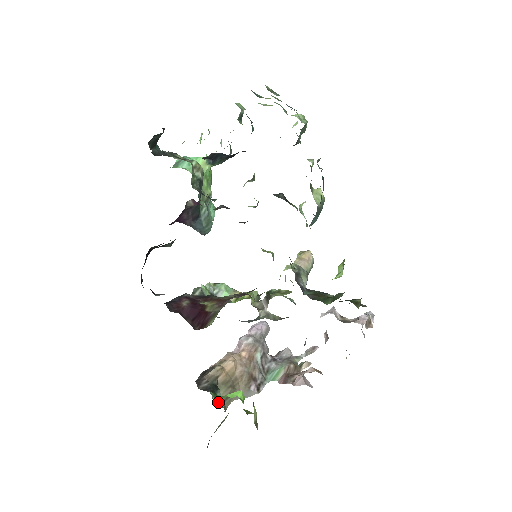
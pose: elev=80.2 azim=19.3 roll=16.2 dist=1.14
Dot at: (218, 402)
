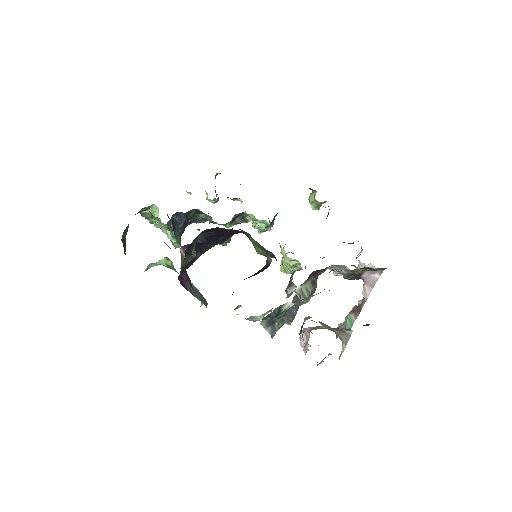
Dot at: (332, 330)
